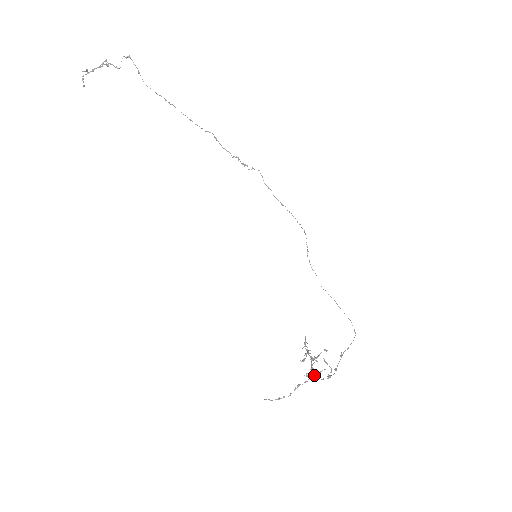
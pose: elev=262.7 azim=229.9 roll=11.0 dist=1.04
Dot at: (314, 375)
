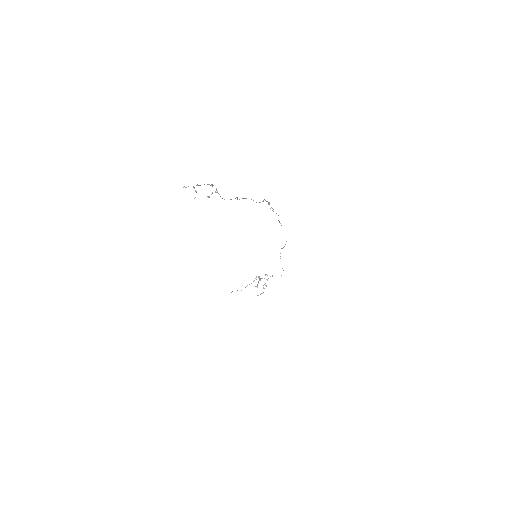
Dot at: occluded
